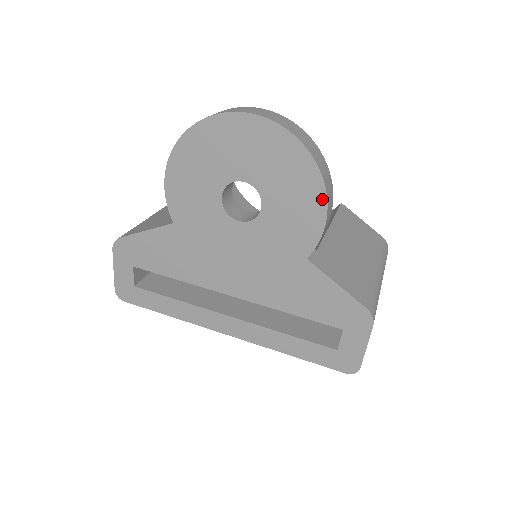
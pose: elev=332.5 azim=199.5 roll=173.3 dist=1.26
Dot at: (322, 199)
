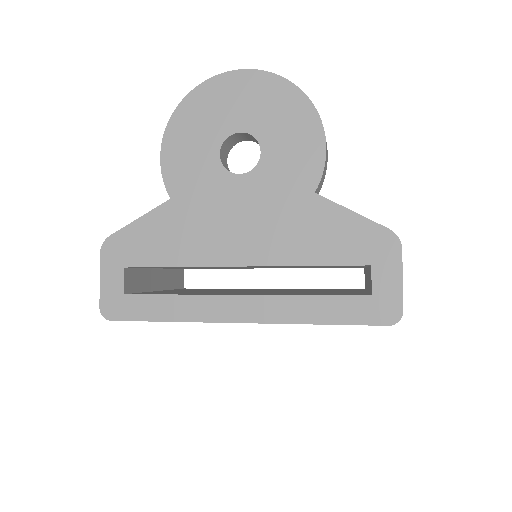
Dot at: (318, 126)
